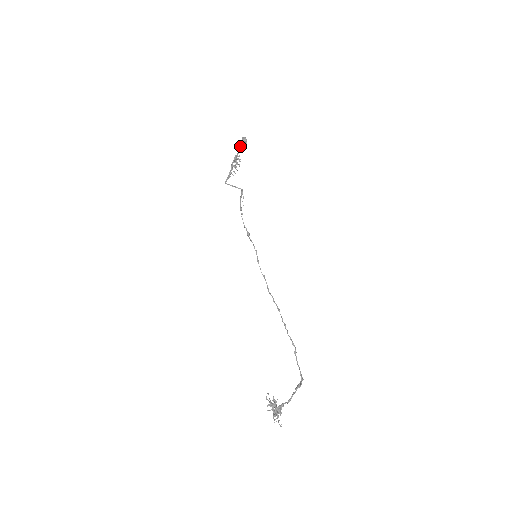
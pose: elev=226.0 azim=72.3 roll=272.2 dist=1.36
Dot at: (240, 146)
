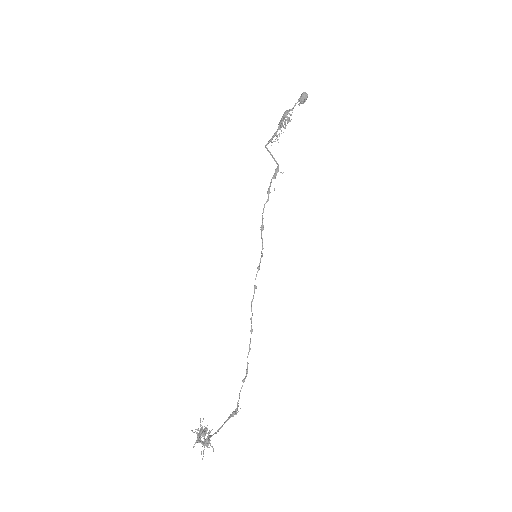
Dot at: (297, 102)
